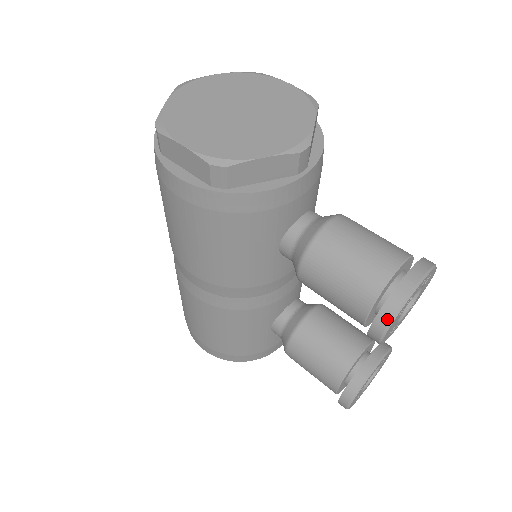
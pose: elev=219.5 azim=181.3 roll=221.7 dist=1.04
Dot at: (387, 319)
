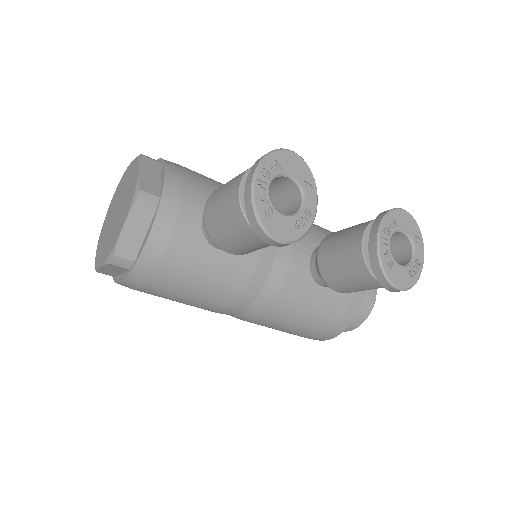
Dot at: (259, 229)
